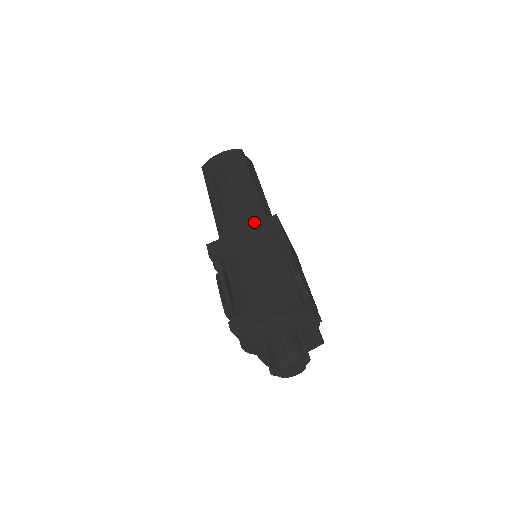
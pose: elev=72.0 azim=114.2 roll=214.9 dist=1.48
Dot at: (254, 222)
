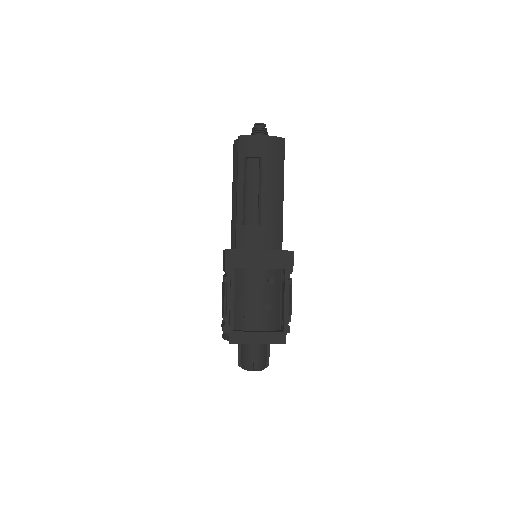
Dot at: (272, 244)
